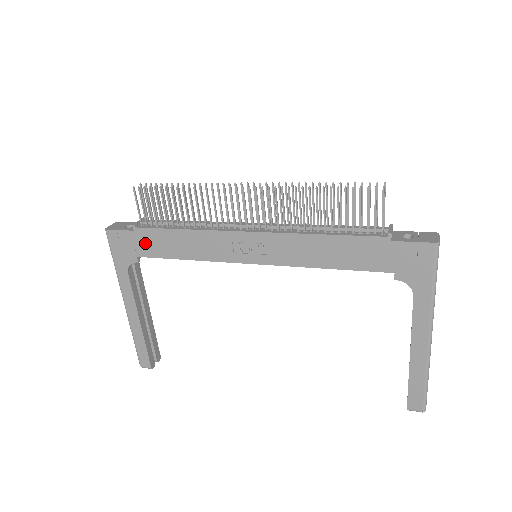
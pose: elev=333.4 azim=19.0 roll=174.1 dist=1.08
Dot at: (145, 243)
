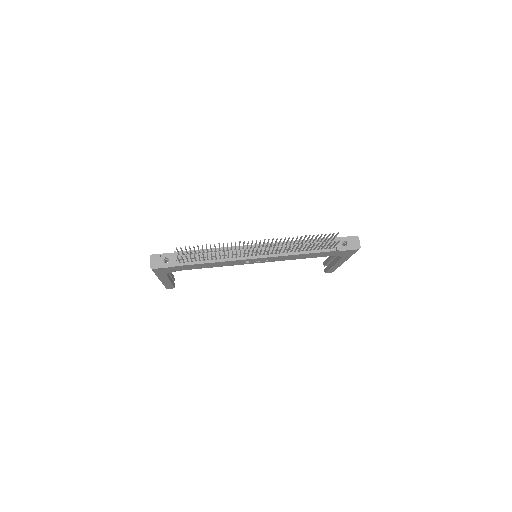
Dot at: (183, 268)
